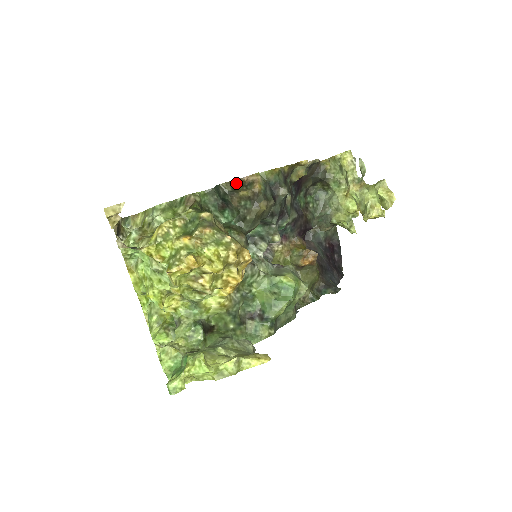
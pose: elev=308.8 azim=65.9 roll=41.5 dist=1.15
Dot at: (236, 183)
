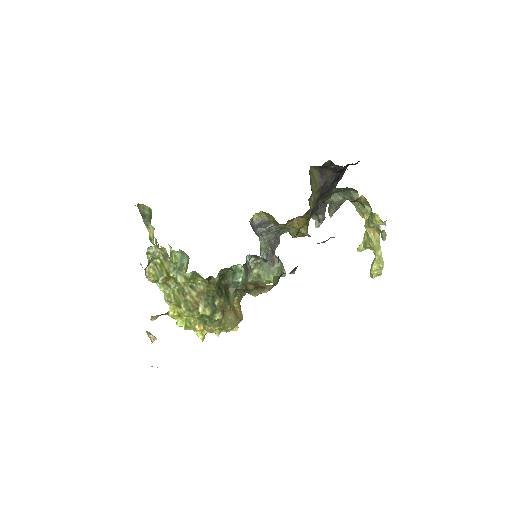
Dot at: (251, 285)
